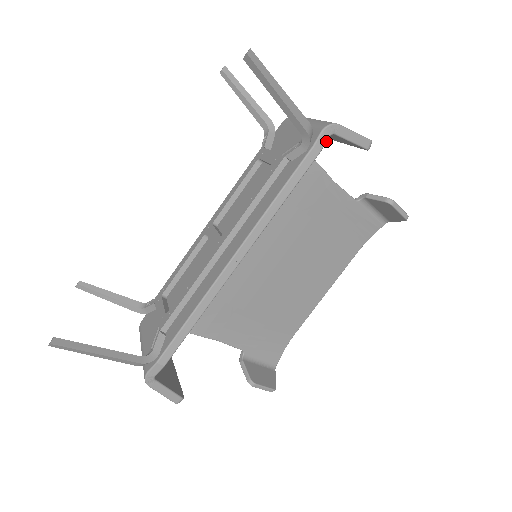
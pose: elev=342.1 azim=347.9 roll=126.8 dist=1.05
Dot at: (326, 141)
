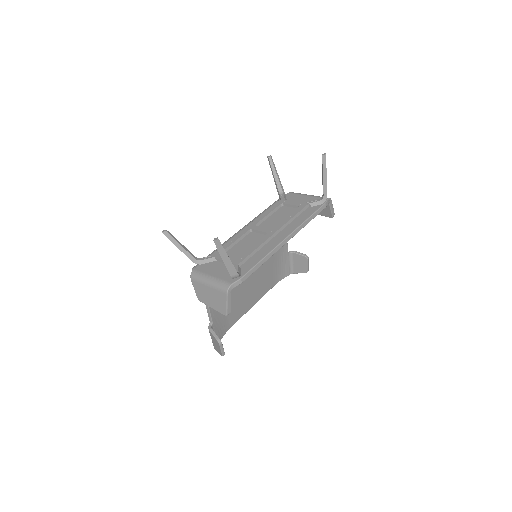
Dot at: occluded
